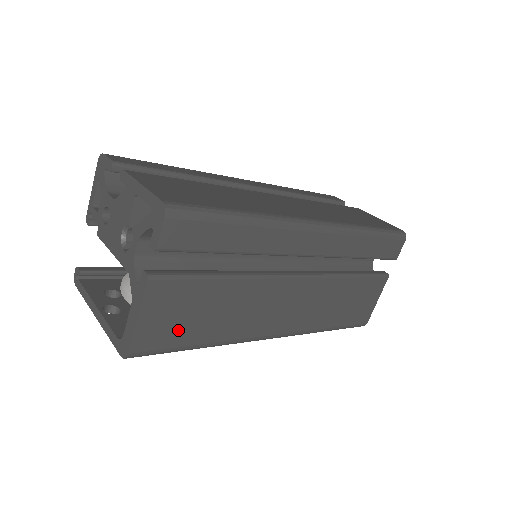
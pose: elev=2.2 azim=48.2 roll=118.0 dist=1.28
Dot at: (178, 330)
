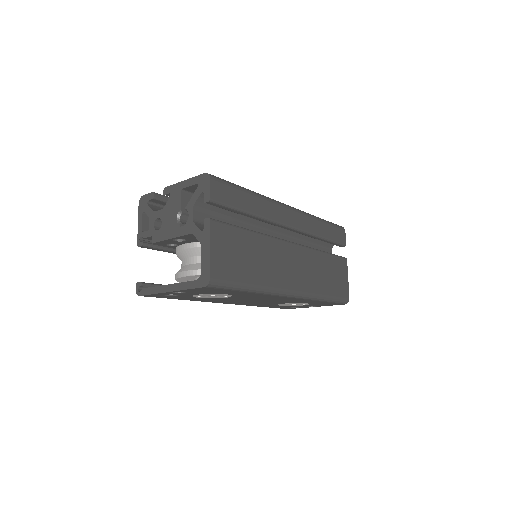
Dot at: (234, 267)
